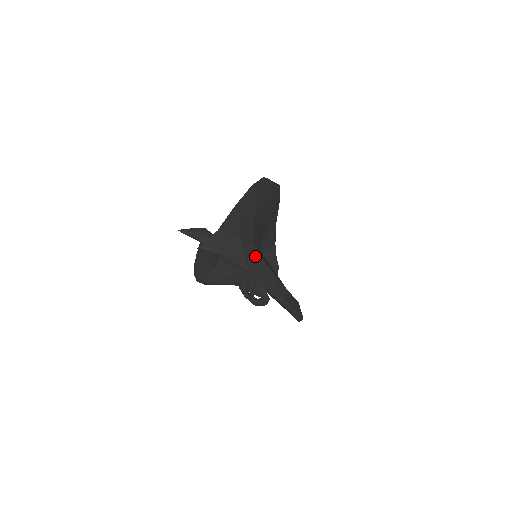
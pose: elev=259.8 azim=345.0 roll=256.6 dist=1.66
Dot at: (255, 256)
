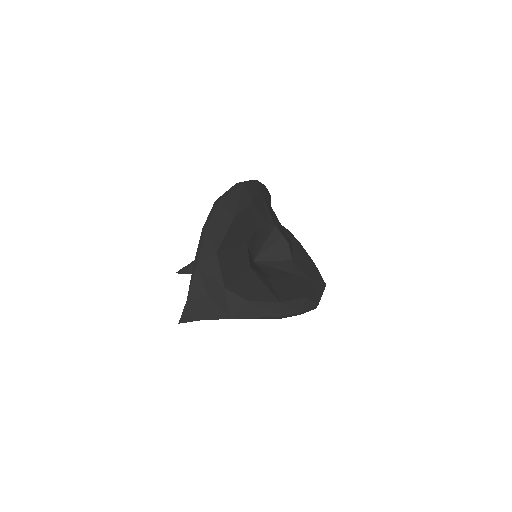
Dot at: (232, 300)
